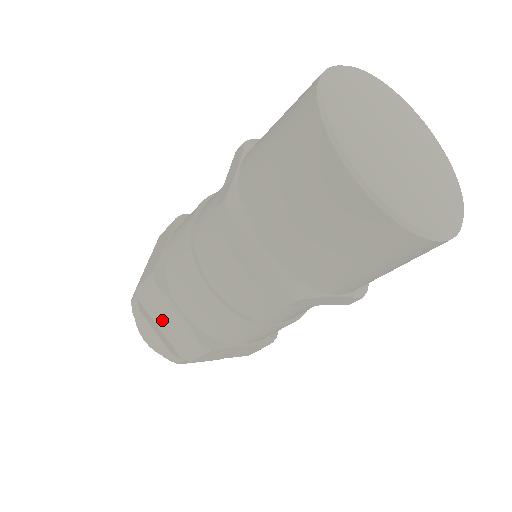
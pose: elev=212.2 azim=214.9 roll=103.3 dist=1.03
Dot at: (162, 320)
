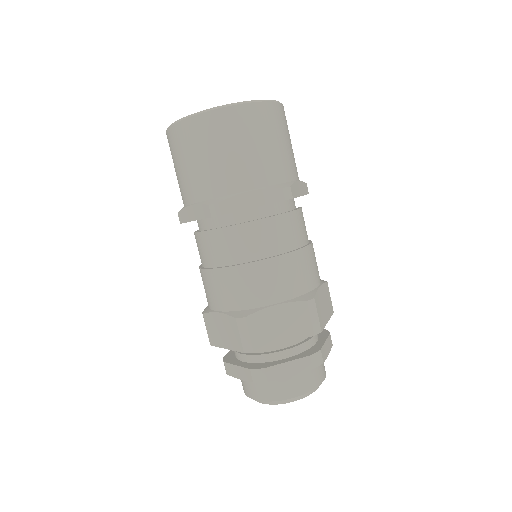
Dot at: (222, 338)
